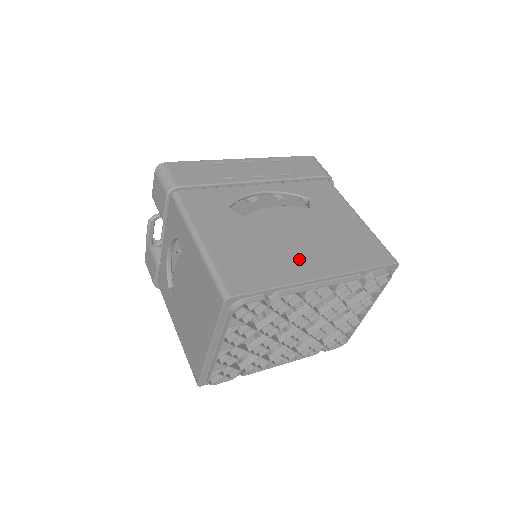
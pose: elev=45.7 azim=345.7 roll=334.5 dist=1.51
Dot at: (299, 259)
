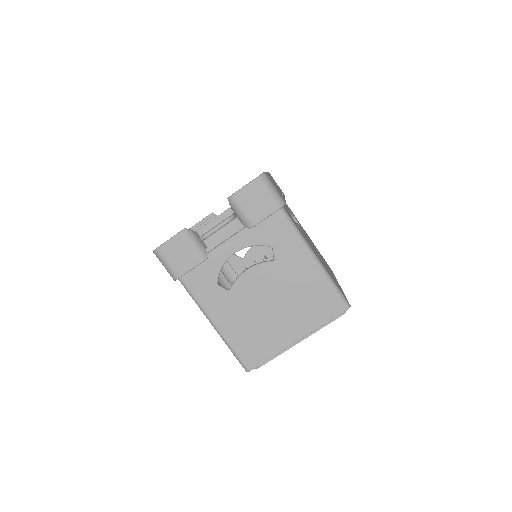
Dot at: occluded
